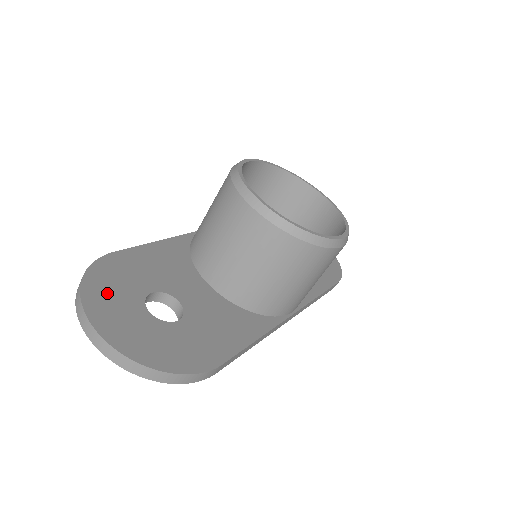
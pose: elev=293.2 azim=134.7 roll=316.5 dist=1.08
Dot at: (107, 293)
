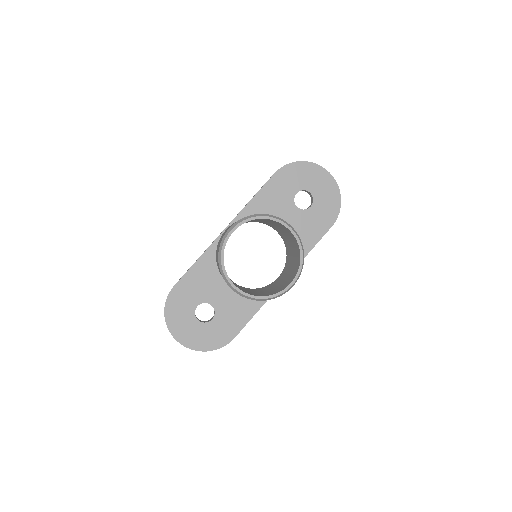
Dot at: (177, 317)
